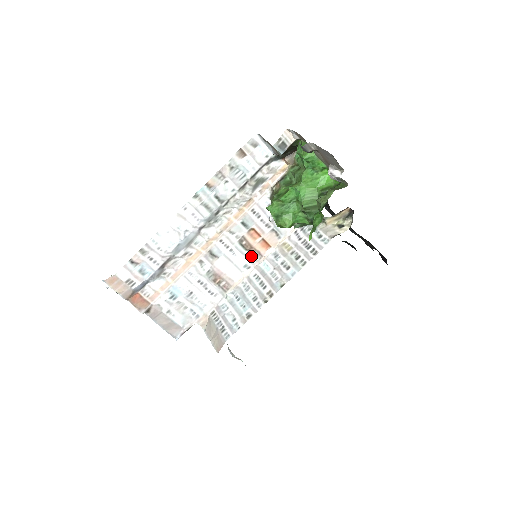
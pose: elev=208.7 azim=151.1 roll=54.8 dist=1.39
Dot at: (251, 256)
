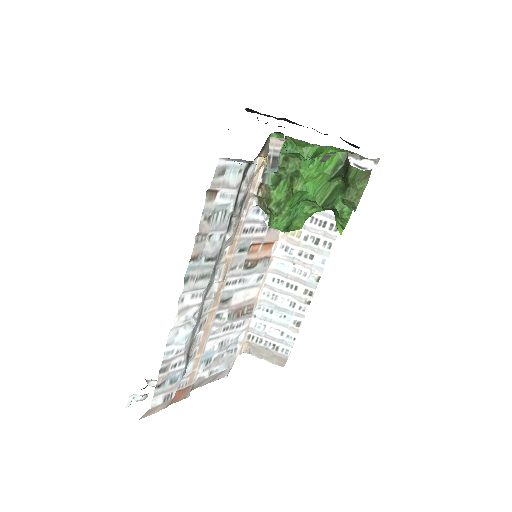
Dot at: (260, 267)
